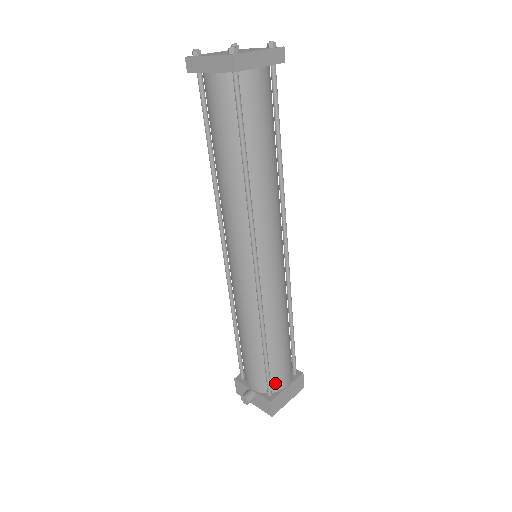
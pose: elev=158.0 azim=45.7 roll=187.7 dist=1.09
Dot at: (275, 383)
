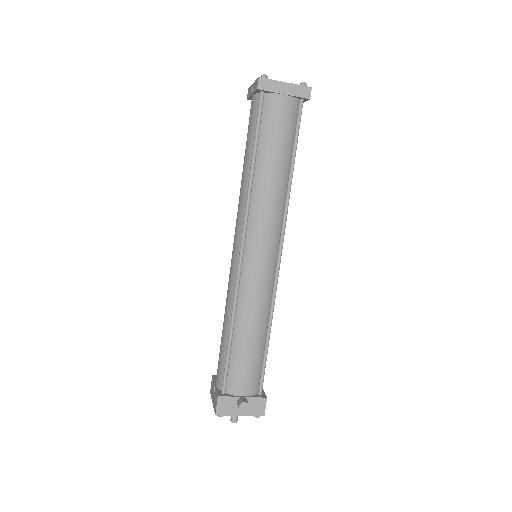
Dot at: occluded
